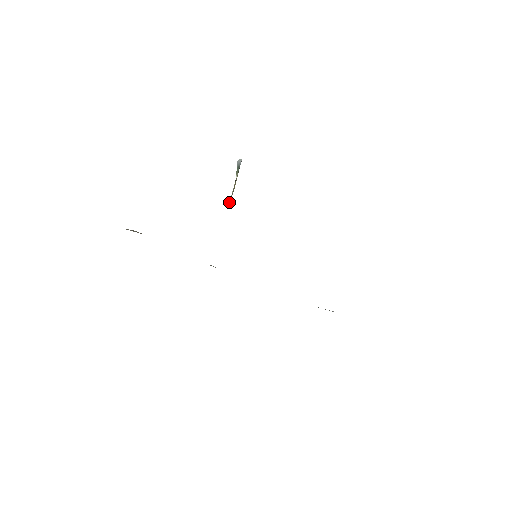
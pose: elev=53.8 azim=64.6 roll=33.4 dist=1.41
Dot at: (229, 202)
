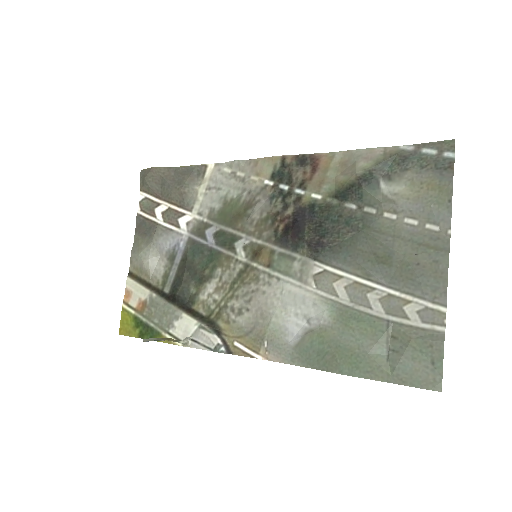
Dot at: (185, 346)
